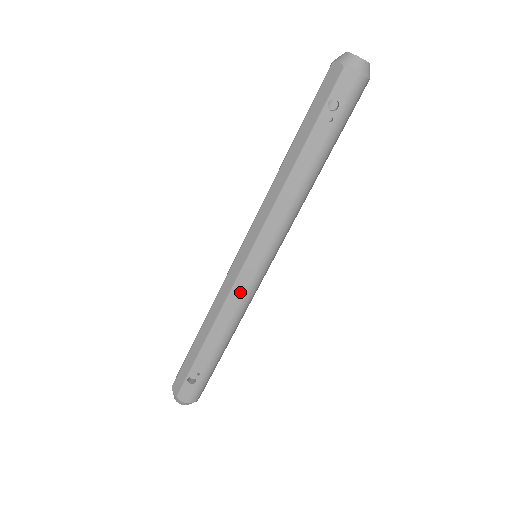
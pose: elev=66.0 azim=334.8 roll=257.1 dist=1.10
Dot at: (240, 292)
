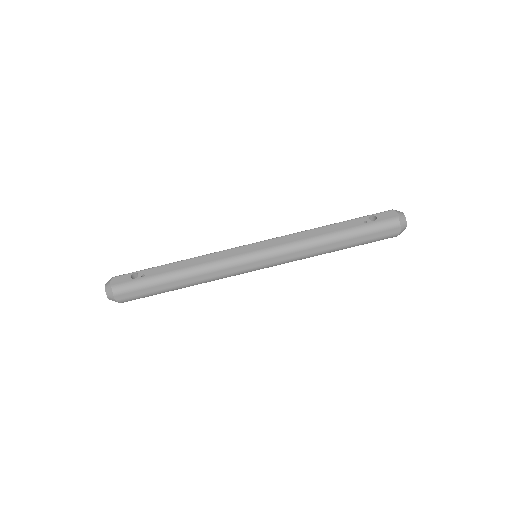
Dot at: (227, 255)
